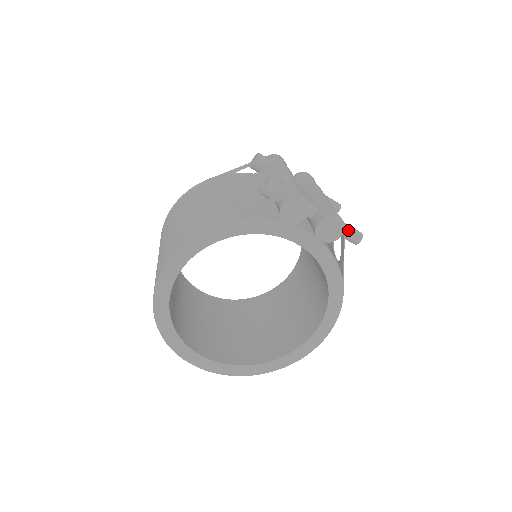
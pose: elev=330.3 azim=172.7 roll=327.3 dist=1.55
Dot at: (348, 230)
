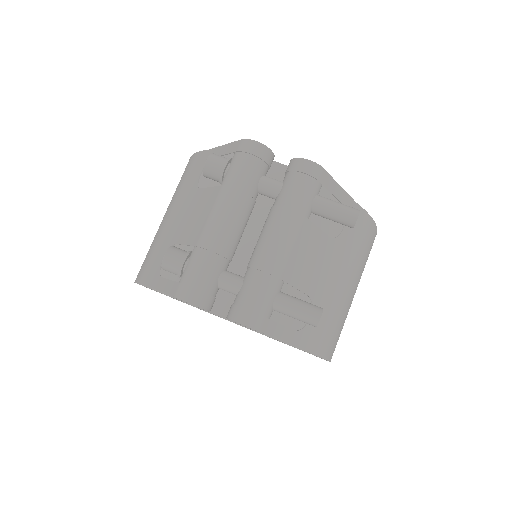
Dot at: (291, 315)
